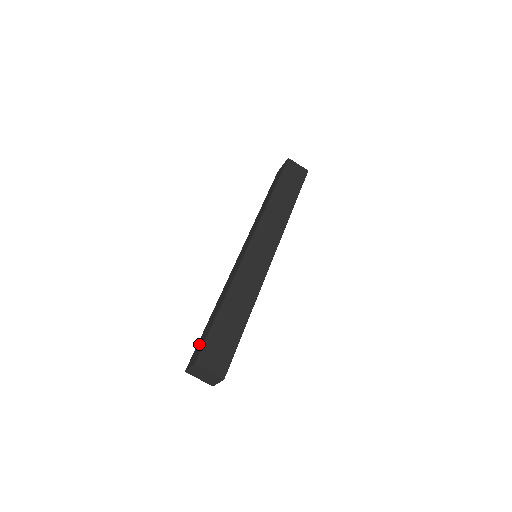
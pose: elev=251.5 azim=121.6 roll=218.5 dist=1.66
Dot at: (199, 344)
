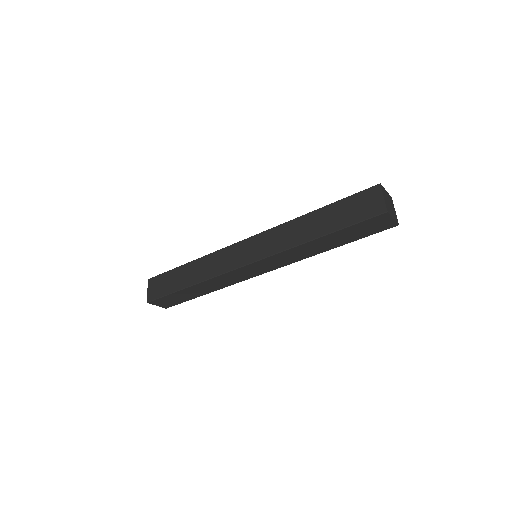
Dot at: (163, 282)
